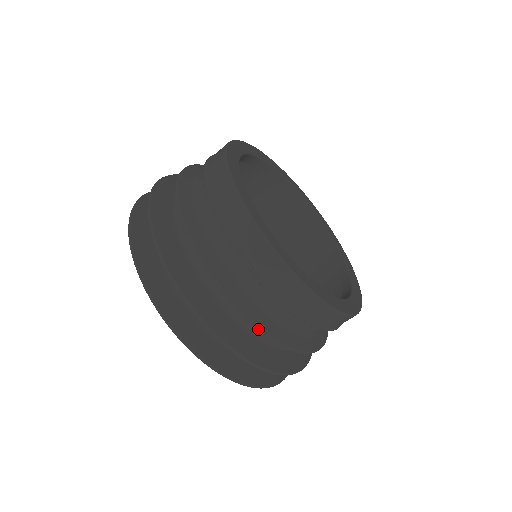
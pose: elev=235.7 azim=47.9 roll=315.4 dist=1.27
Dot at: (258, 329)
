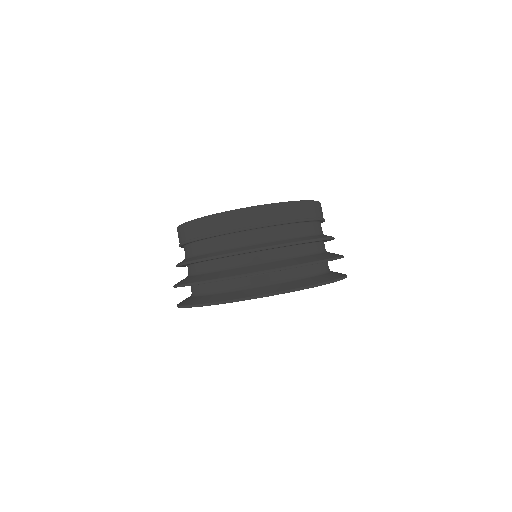
Dot at: (300, 243)
